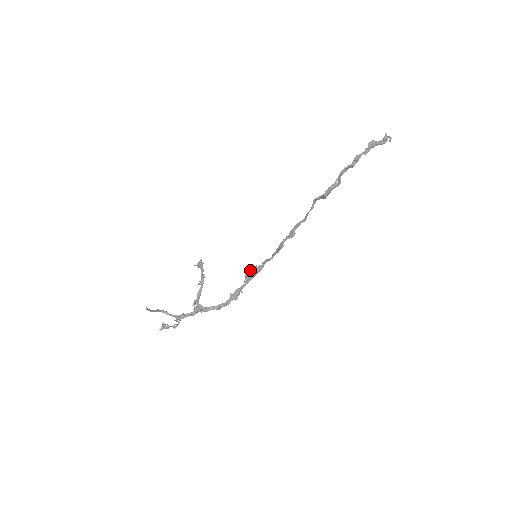
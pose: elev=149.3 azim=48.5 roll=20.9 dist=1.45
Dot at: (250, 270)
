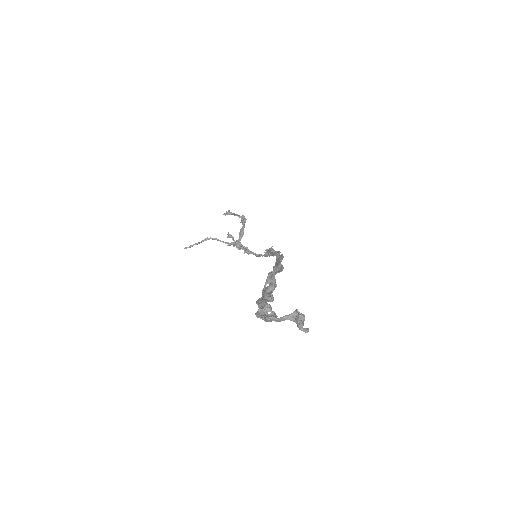
Dot at: (269, 250)
